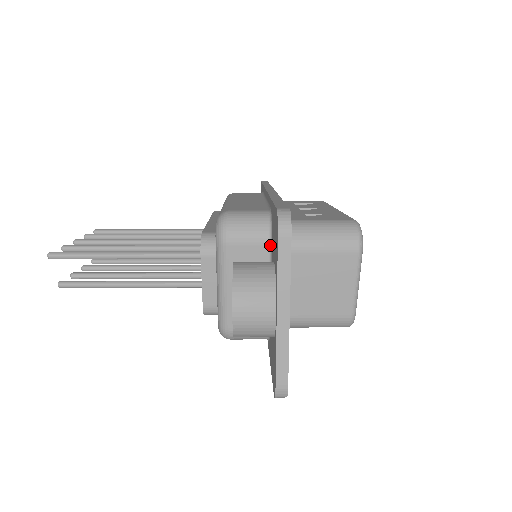
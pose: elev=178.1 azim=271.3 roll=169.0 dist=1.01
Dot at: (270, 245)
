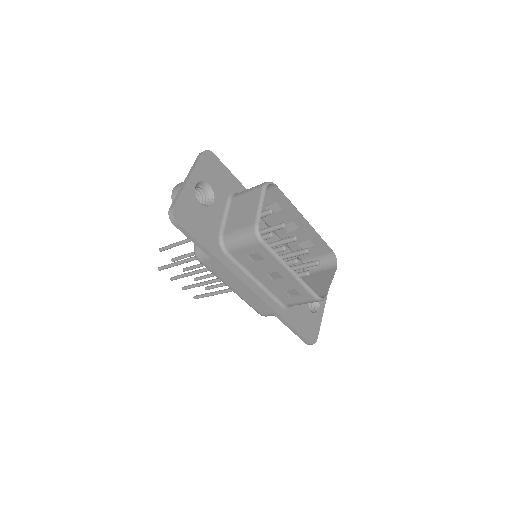
Dot at: occluded
